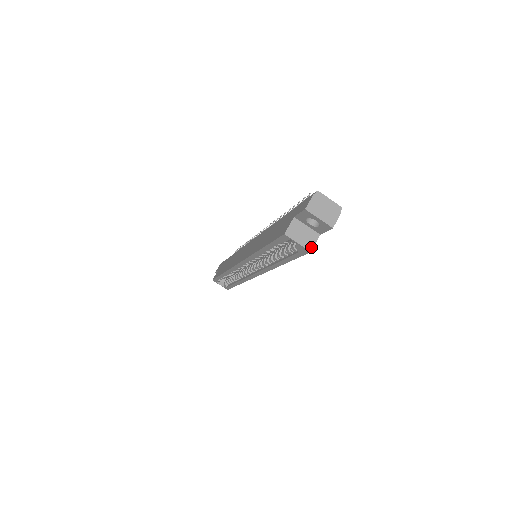
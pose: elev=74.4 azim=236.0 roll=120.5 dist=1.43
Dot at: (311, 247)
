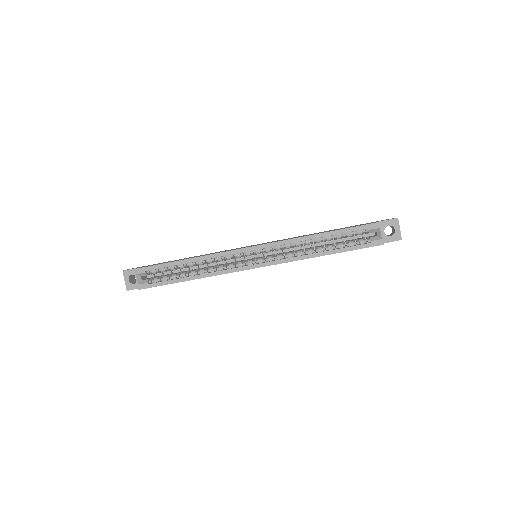
Dot at: occluded
